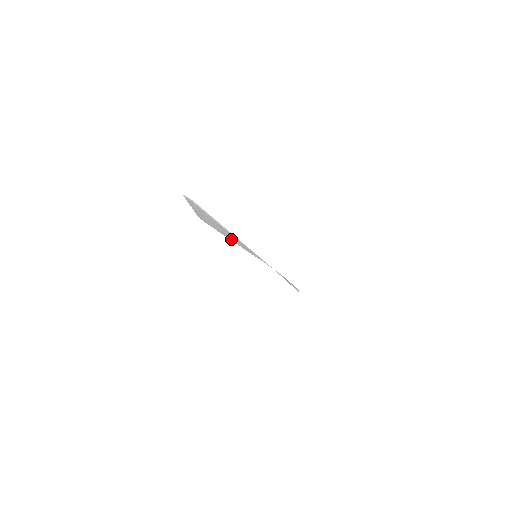
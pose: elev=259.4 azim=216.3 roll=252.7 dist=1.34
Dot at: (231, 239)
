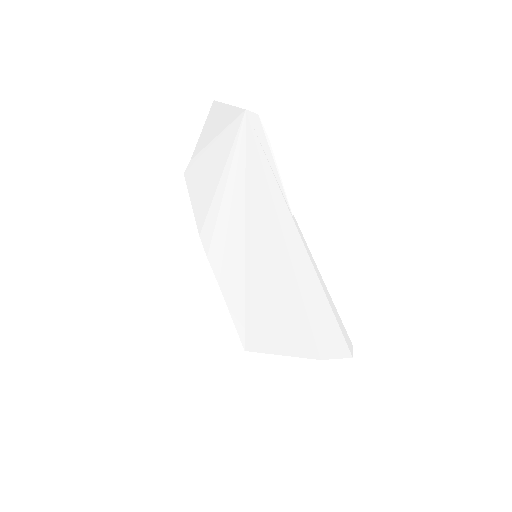
Dot at: (220, 176)
